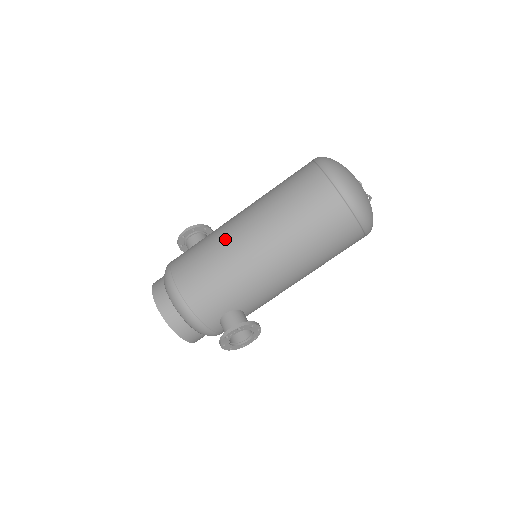
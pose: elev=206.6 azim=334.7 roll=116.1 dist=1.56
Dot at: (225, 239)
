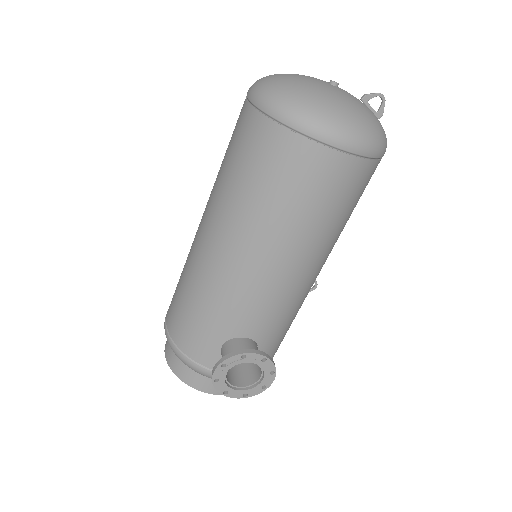
Dot at: (190, 249)
